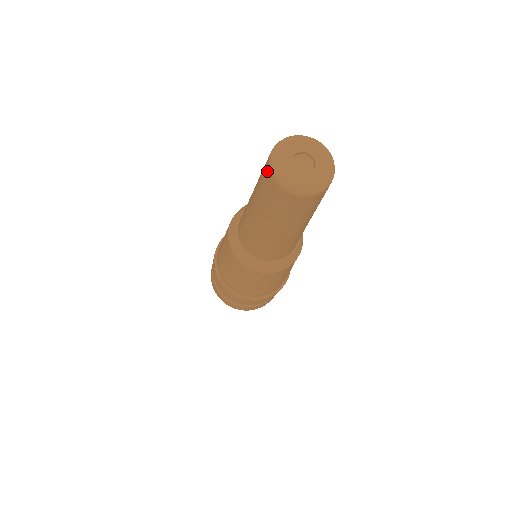
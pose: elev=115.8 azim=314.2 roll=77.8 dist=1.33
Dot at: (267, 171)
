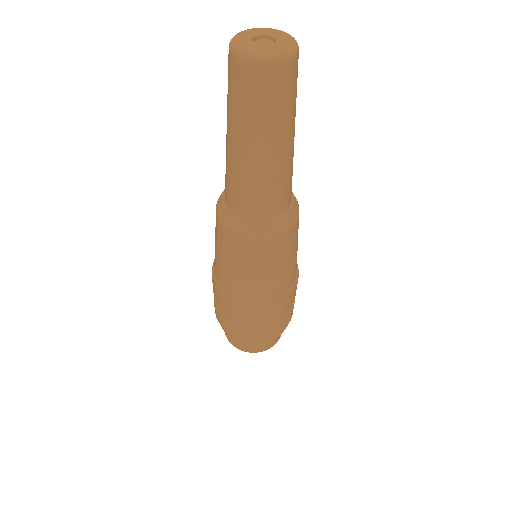
Dot at: occluded
